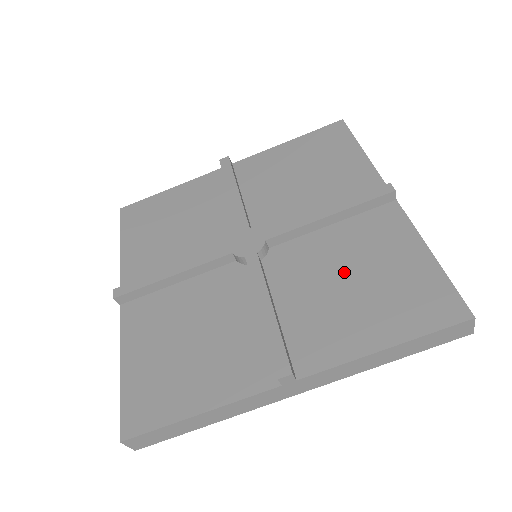
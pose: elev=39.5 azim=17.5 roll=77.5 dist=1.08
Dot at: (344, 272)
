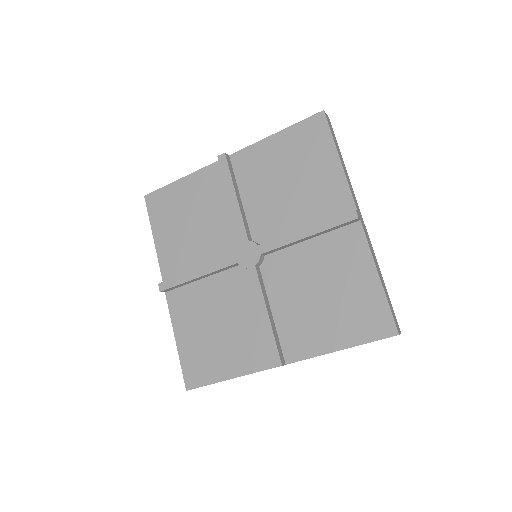
Dot at: (317, 286)
